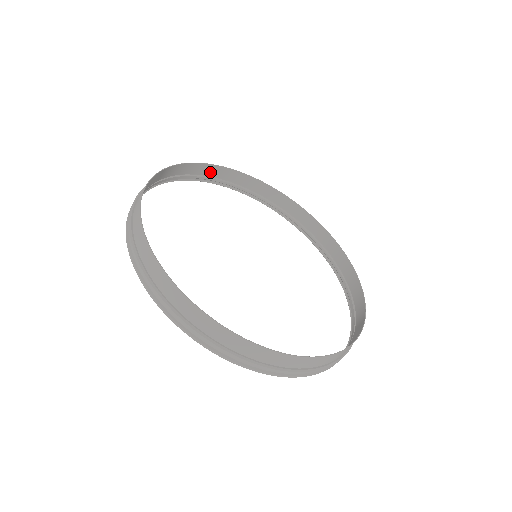
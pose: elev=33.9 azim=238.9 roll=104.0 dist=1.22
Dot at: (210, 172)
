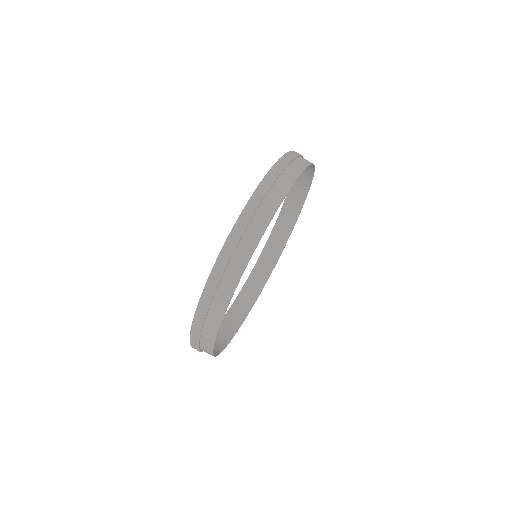
Dot at: (287, 175)
